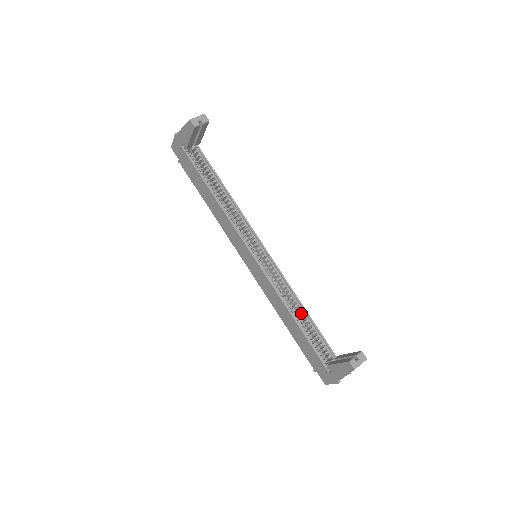
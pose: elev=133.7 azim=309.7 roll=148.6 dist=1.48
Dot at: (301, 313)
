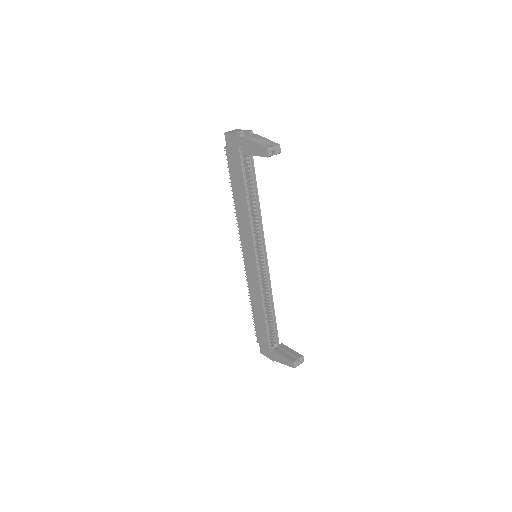
Dot at: (270, 308)
